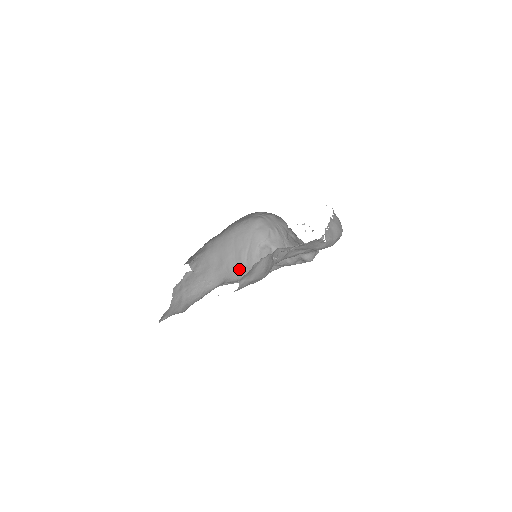
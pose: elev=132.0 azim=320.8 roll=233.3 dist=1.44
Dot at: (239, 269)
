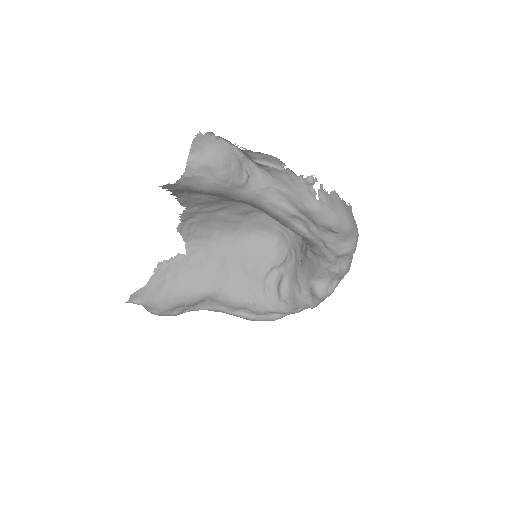
Dot at: (240, 287)
